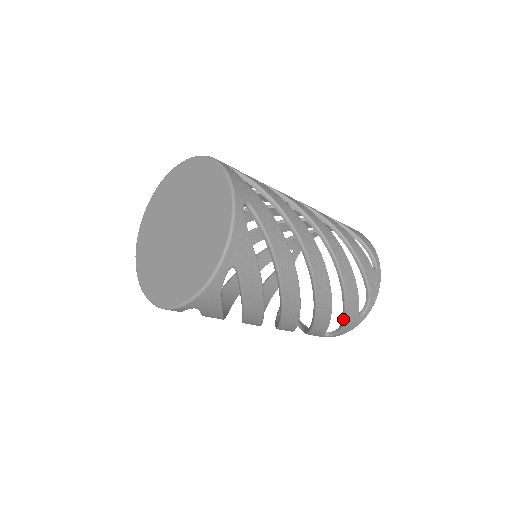
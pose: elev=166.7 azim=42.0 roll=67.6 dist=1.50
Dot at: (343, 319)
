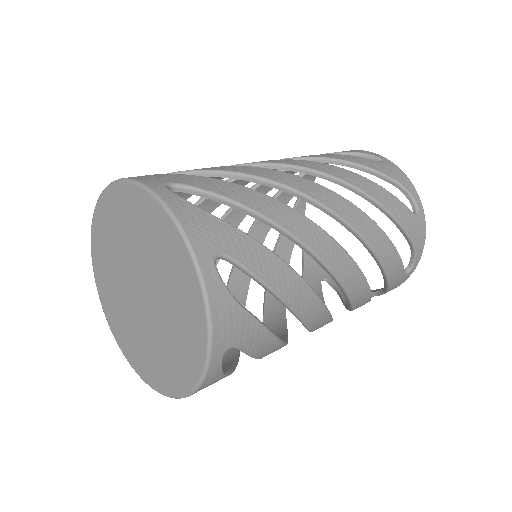
Dot at: (342, 302)
